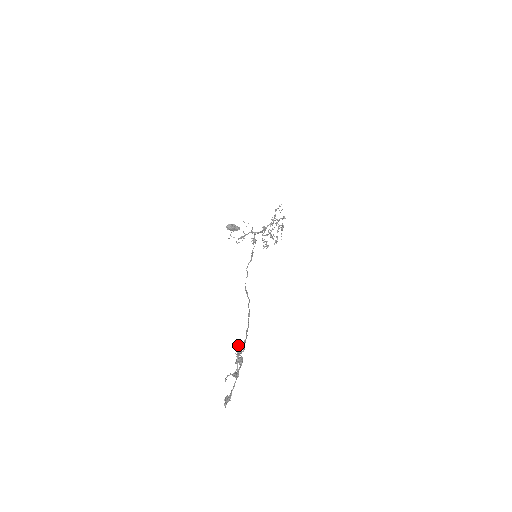
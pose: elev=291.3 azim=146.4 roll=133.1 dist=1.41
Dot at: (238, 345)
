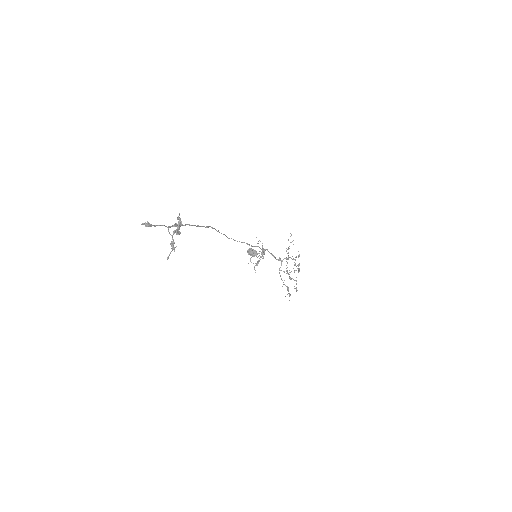
Dot at: (180, 218)
